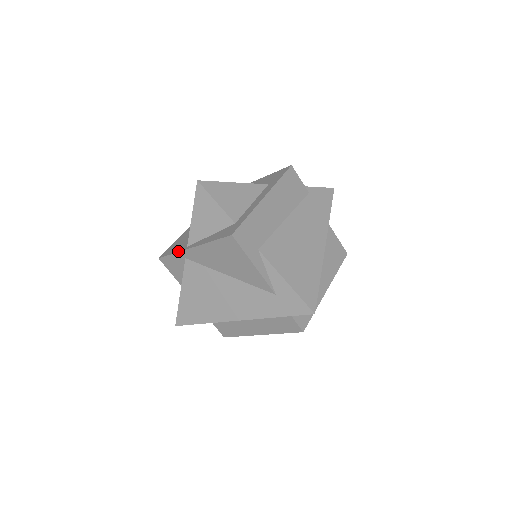
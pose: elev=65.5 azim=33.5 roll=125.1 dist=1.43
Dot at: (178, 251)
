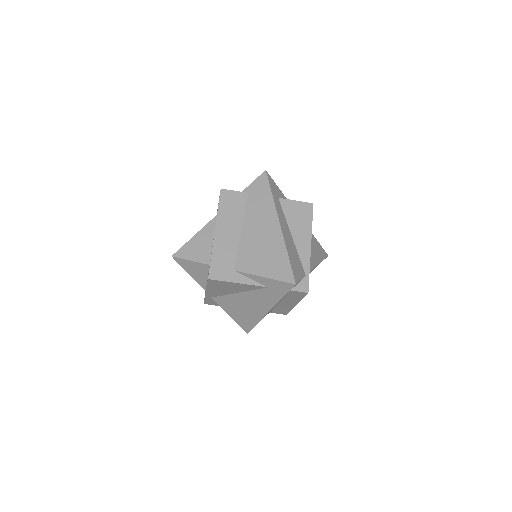
Dot at: occluded
